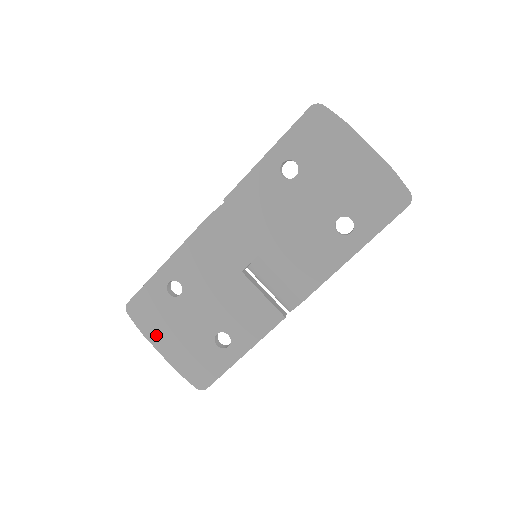
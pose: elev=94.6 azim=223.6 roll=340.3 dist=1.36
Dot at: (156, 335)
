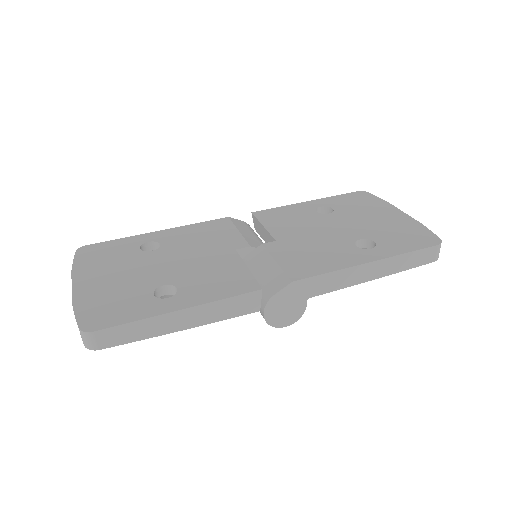
Dot at: (87, 272)
